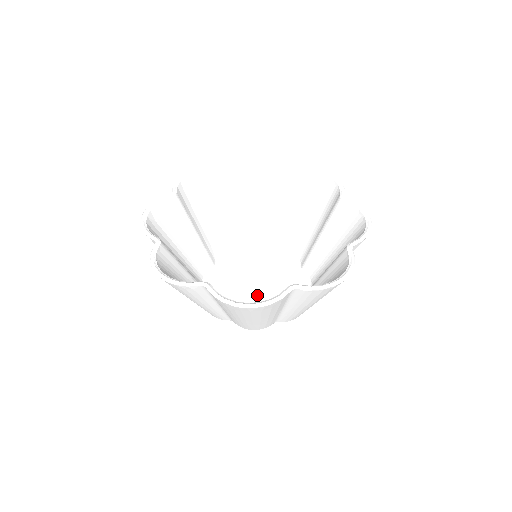
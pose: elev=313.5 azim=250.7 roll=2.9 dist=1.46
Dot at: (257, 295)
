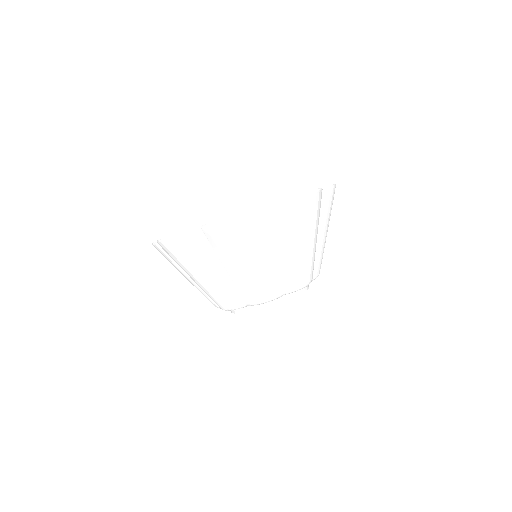
Dot at: occluded
